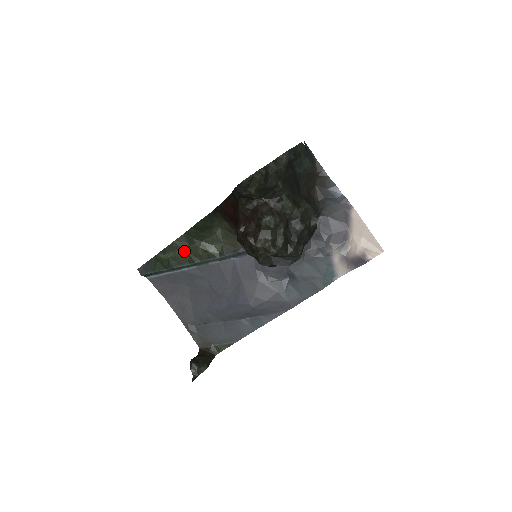
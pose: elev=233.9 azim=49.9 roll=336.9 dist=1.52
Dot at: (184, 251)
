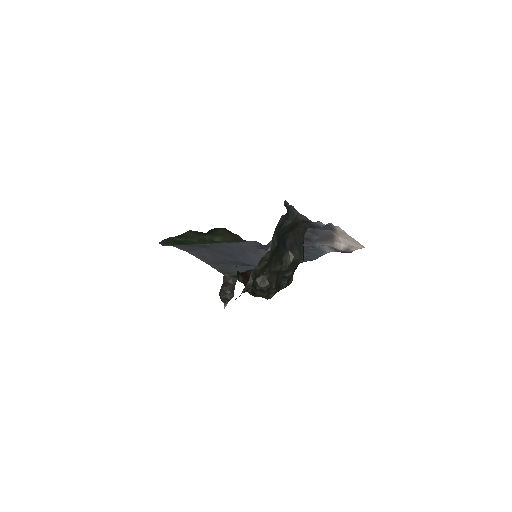
Dot at: (194, 238)
